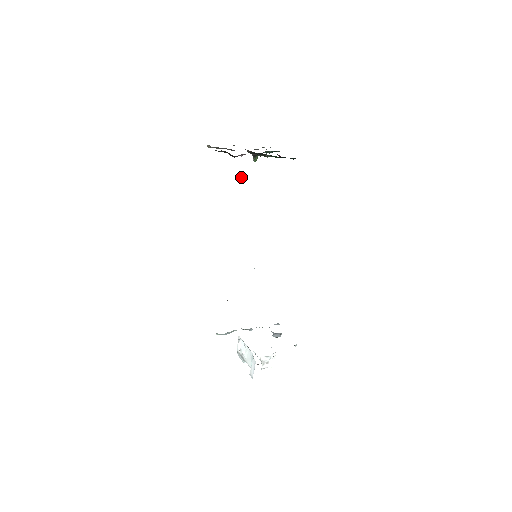
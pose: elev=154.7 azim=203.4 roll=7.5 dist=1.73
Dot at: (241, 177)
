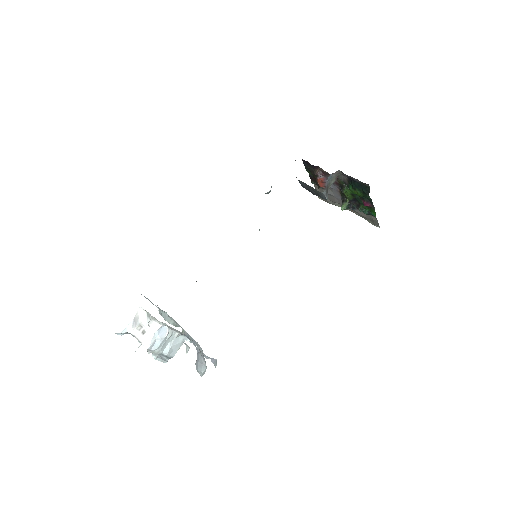
Dot at: occluded
